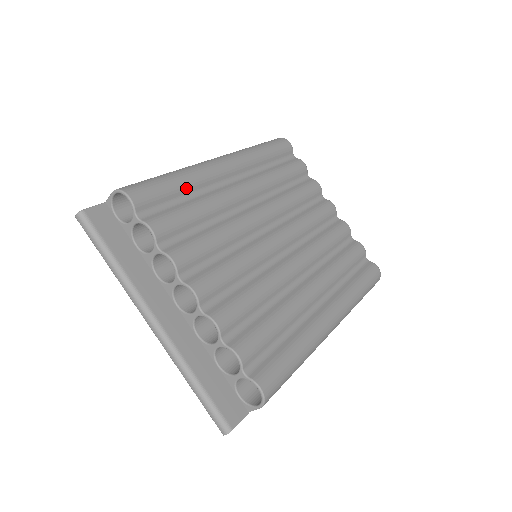
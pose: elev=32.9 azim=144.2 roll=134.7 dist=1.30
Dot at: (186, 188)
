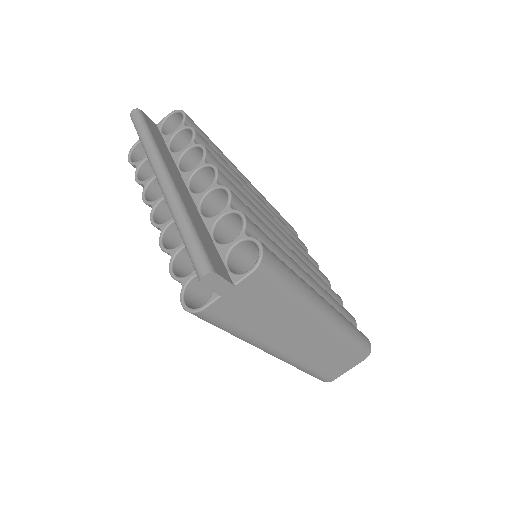
Dot at: (221, 156)
